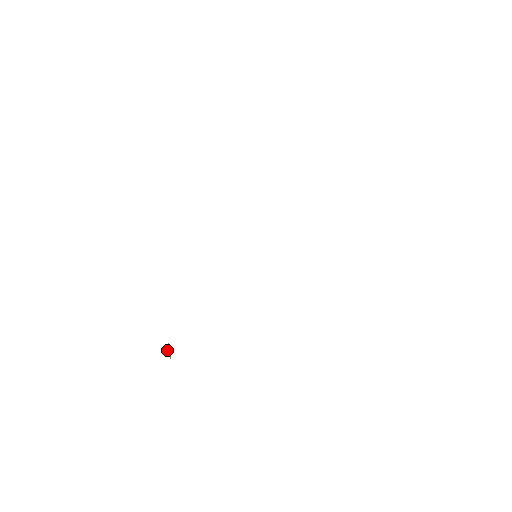
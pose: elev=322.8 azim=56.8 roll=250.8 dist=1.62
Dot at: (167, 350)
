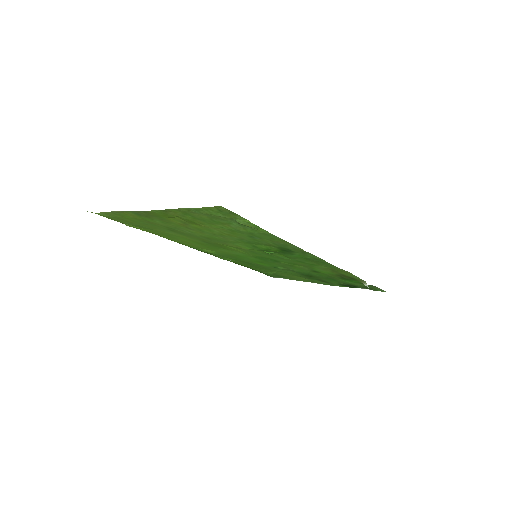
Dot at: (210, 212)
